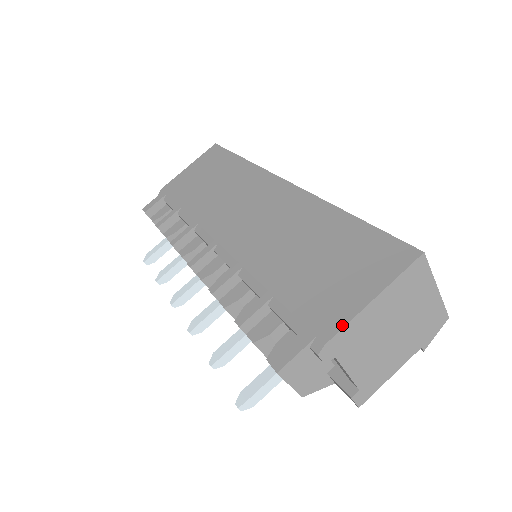
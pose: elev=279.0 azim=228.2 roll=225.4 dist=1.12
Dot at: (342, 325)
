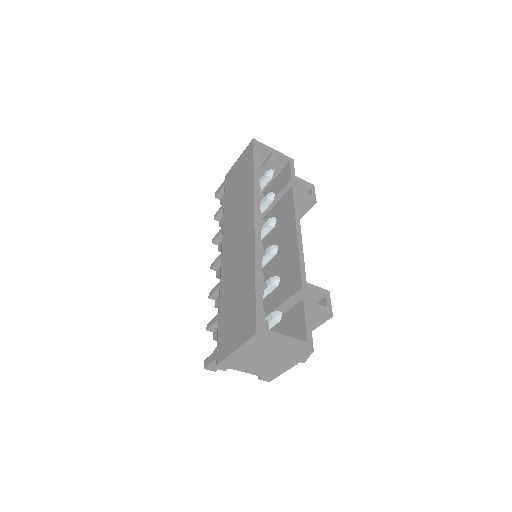
Dot at: (223, 358)
